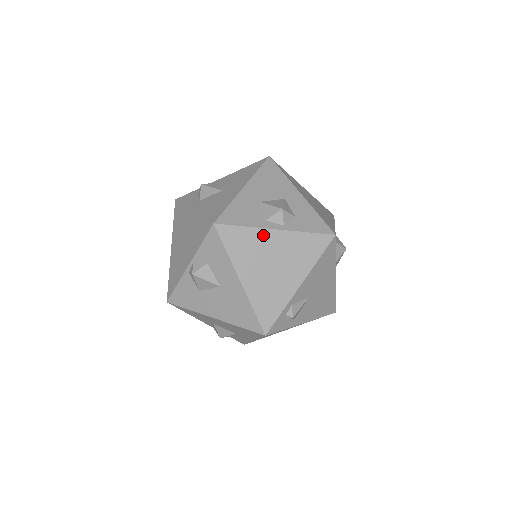
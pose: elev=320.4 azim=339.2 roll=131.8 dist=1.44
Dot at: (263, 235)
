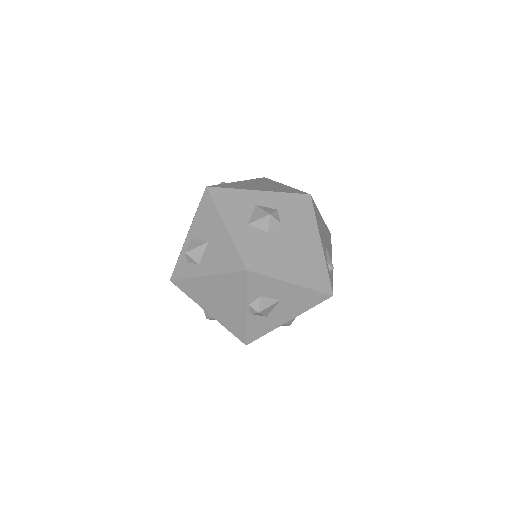
Dot at: (278, 243)
